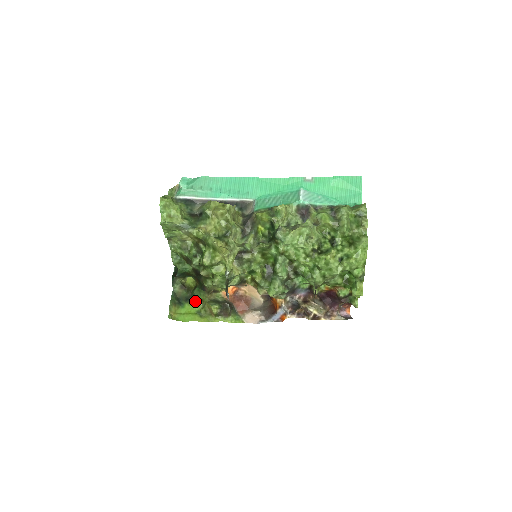
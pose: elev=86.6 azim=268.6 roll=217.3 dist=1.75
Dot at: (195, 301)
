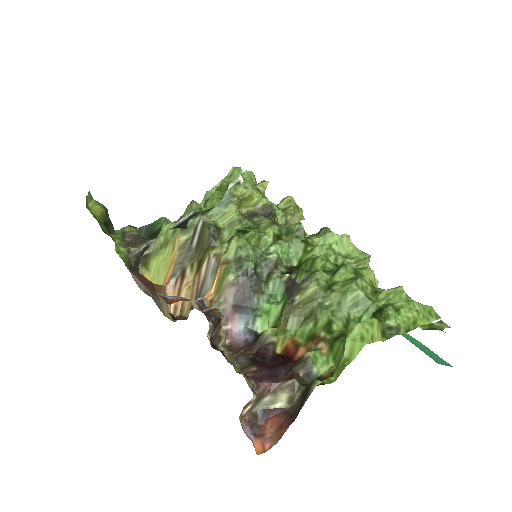
Dot at: occluded
